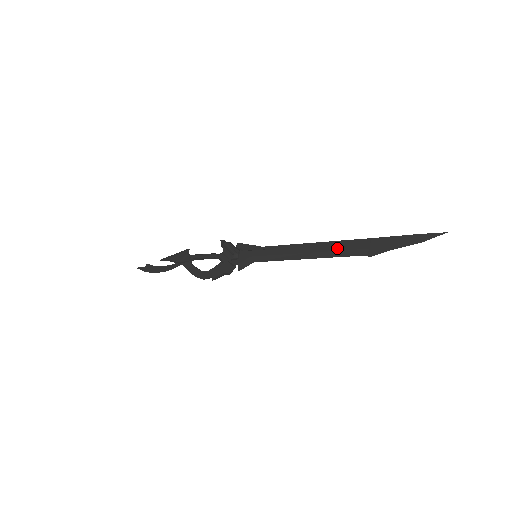
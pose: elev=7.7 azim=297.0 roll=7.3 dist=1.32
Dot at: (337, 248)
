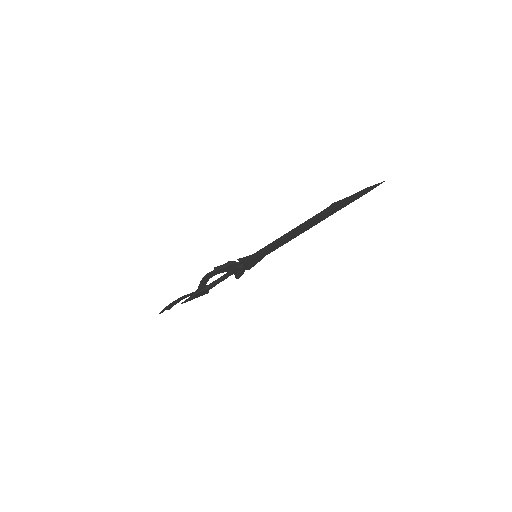
Dot at: (314, 220)
